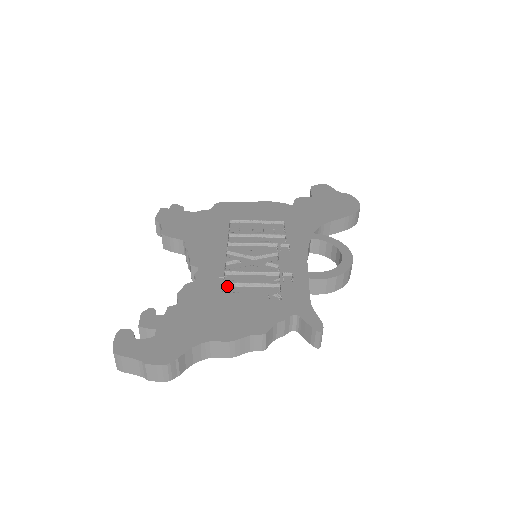
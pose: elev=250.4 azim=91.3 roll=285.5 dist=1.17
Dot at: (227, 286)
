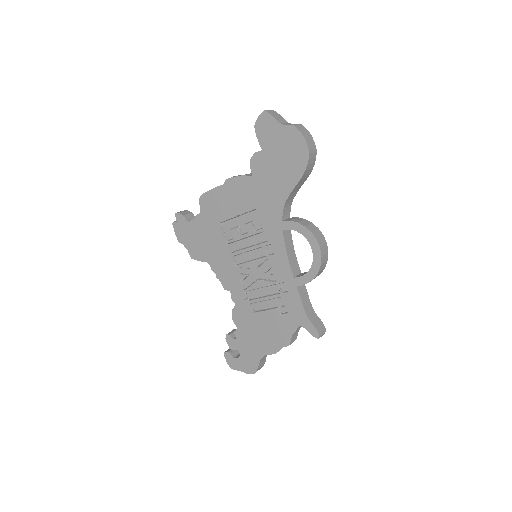
Dot at: (253, 303)
